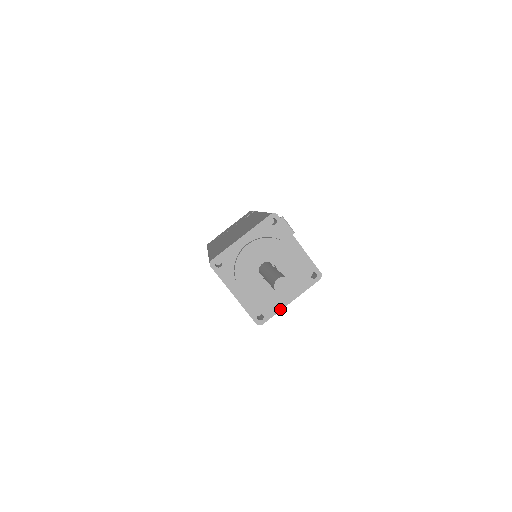
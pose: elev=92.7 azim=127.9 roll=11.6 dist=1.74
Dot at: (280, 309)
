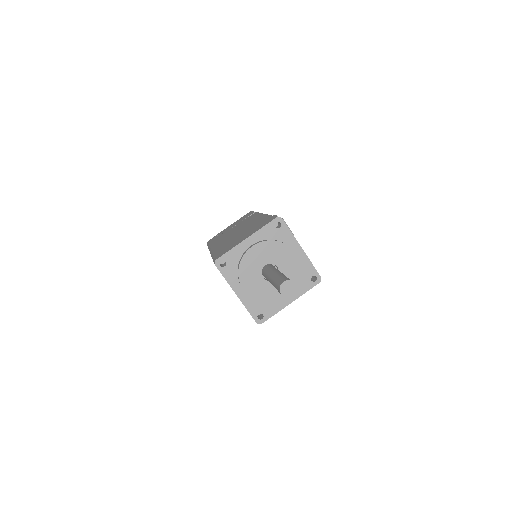
Dot at: (280, 309)
